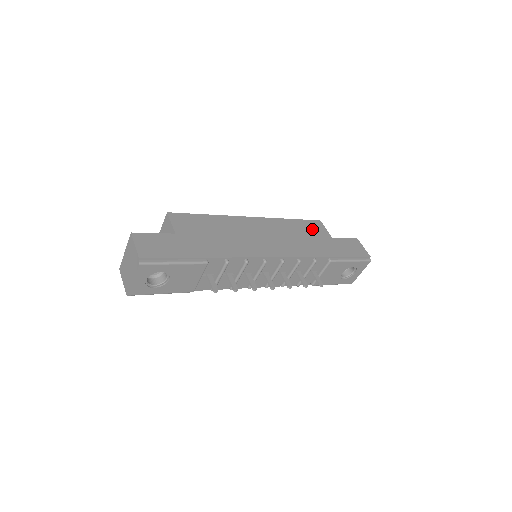
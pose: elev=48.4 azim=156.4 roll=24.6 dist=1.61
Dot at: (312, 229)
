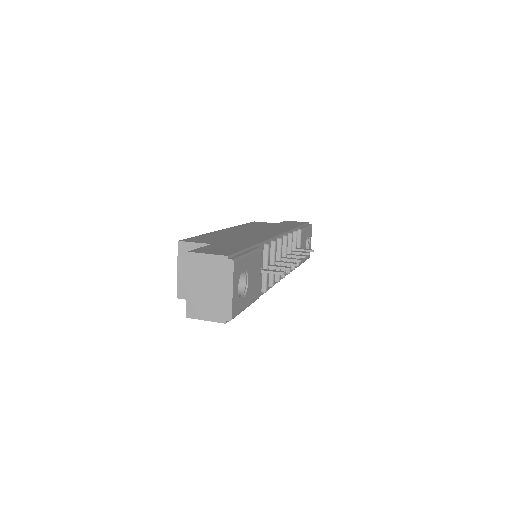
Dot at: (261, 224)
